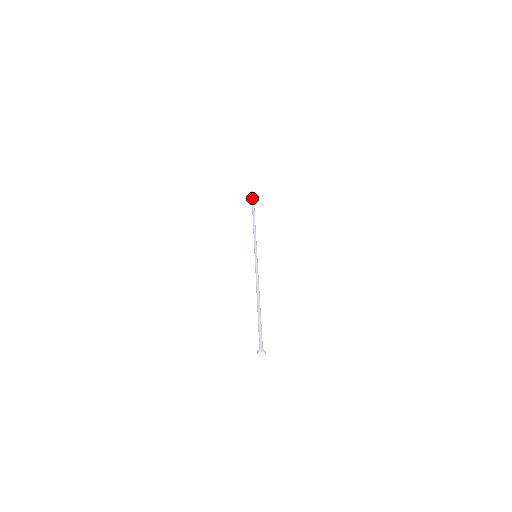
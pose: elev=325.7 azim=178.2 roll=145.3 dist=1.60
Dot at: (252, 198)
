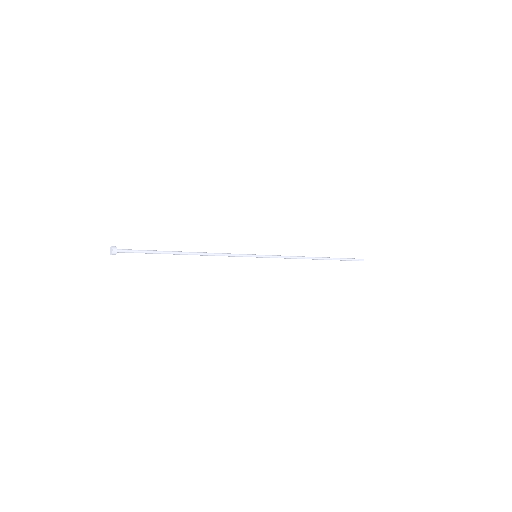
Dot at: (350, 258)
